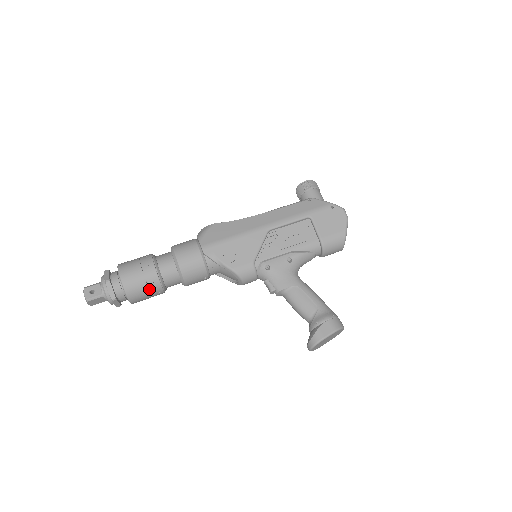
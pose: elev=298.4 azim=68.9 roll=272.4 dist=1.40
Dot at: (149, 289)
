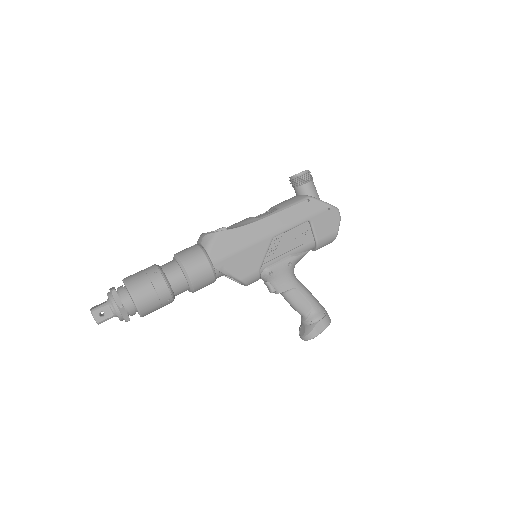
Dot at: (162, 306)
